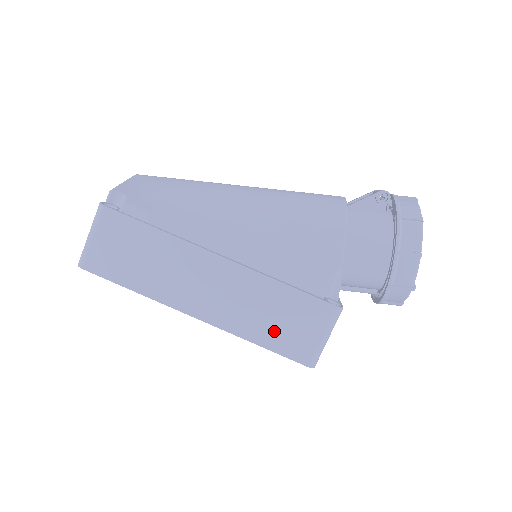
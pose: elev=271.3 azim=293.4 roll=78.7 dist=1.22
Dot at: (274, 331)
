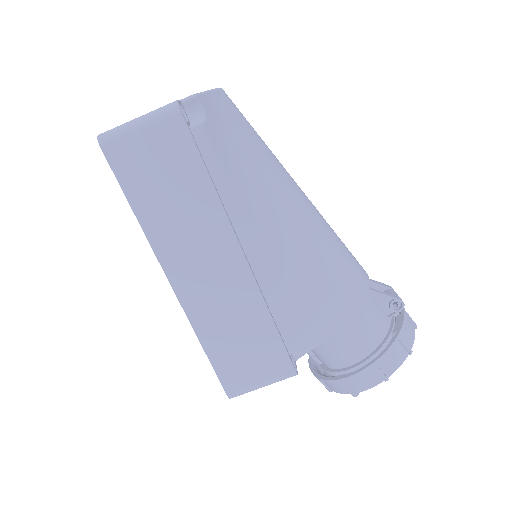
Dot at: (228, 350)
